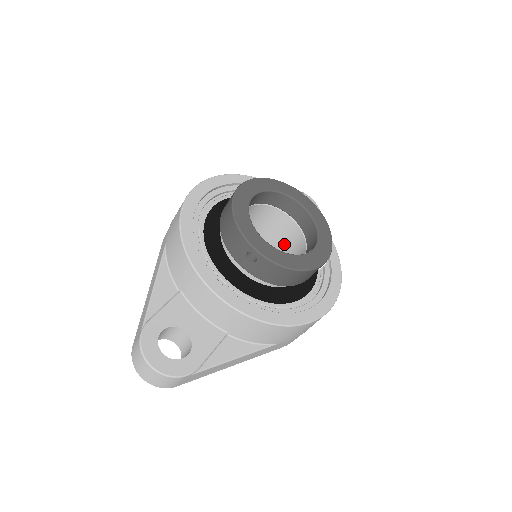
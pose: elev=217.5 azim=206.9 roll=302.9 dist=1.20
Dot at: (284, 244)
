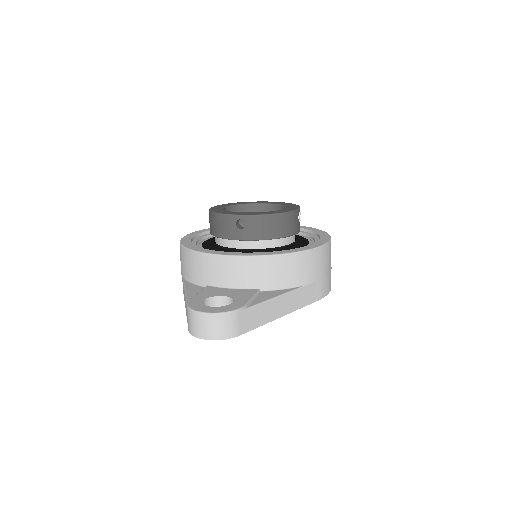
Dot at: occluded
